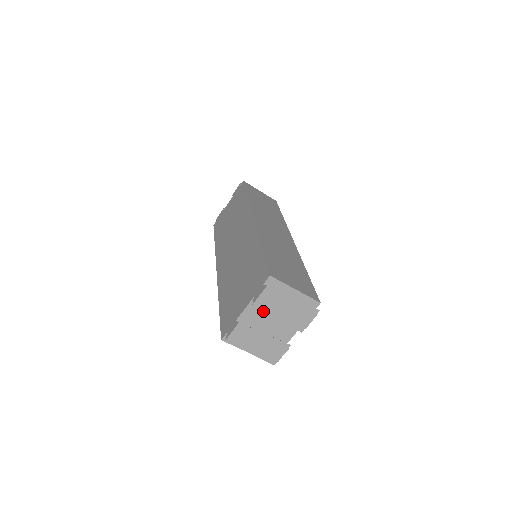
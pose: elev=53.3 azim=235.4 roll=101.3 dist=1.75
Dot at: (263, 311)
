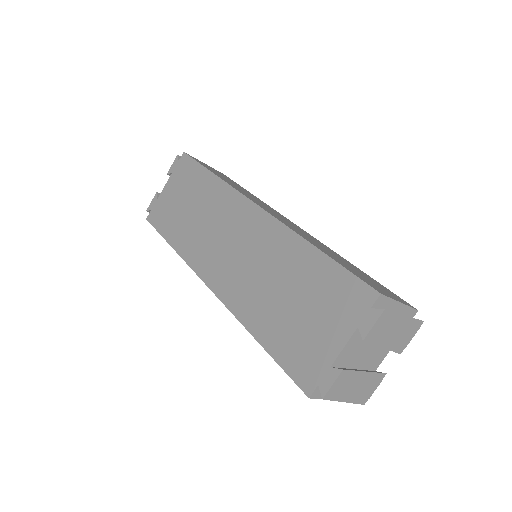
Dot at: (362, 342)
